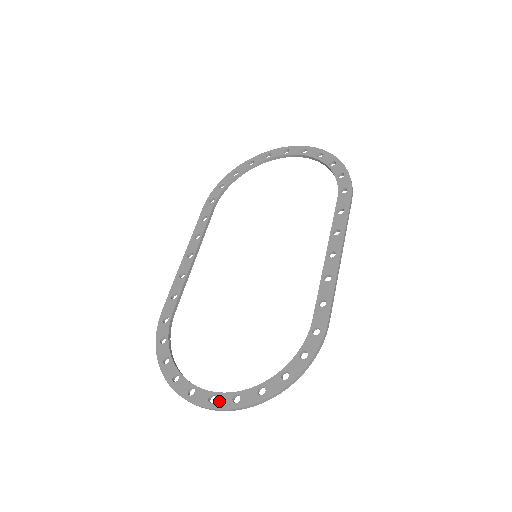
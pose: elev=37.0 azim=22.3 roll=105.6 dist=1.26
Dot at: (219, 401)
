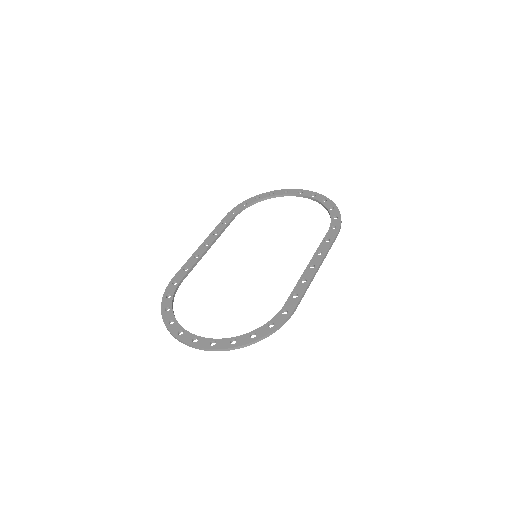
Dot at: (200, 342)
